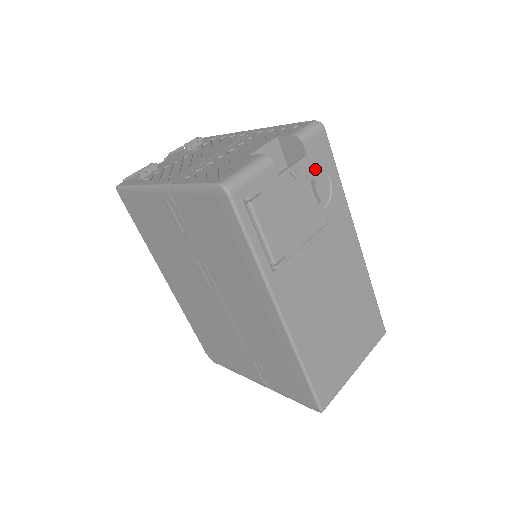
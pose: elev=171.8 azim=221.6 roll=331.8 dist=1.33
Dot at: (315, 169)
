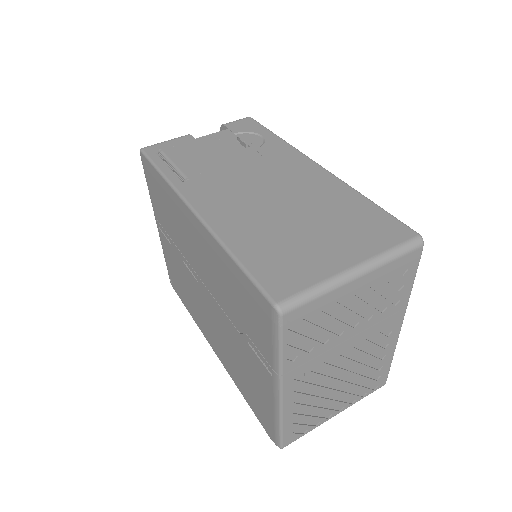
Dot at: (241, 134)
